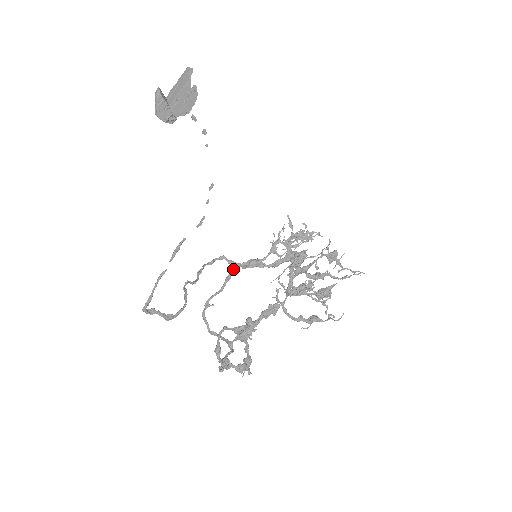
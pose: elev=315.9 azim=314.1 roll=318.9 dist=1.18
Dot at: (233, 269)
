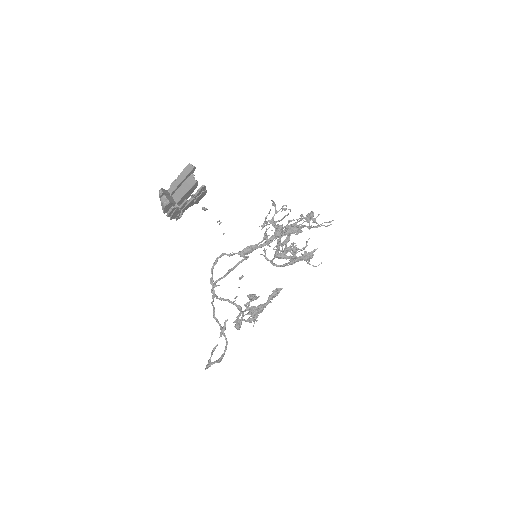
Dot at: (236, 265)
